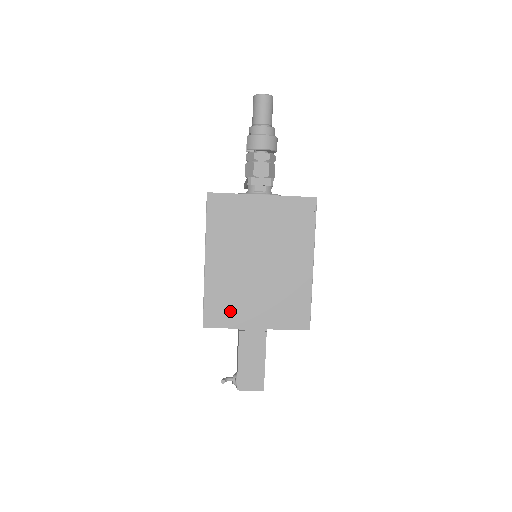
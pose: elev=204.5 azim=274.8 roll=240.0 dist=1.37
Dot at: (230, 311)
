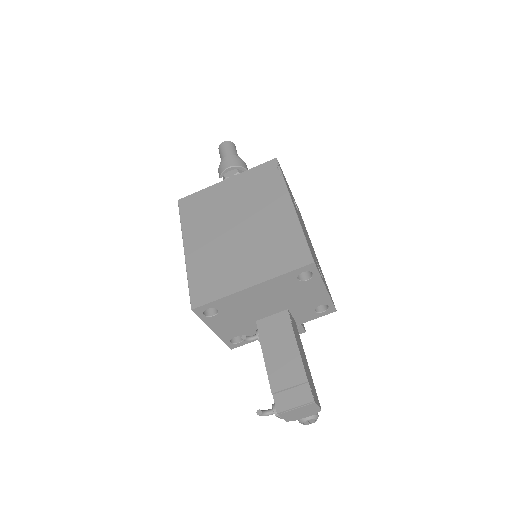
Dot at: (217, 281)
